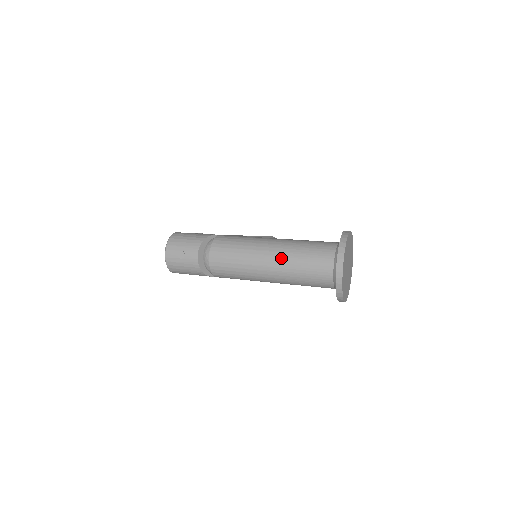
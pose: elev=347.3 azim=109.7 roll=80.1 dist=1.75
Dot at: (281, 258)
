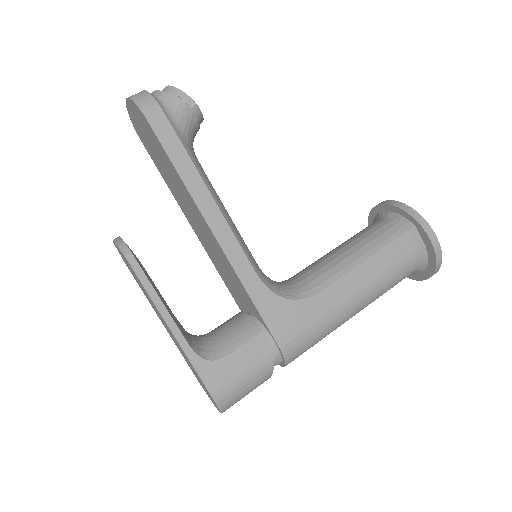
Dot at: occluded
